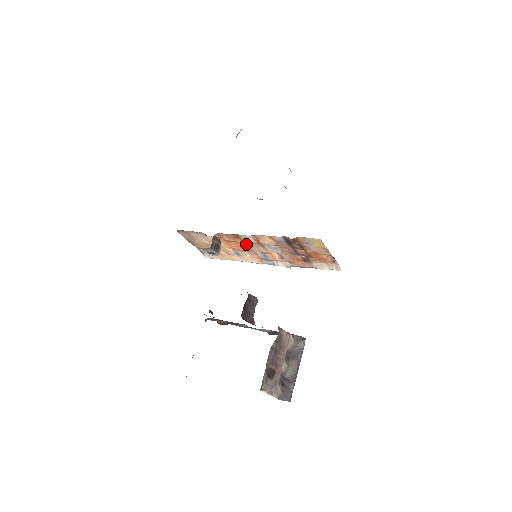
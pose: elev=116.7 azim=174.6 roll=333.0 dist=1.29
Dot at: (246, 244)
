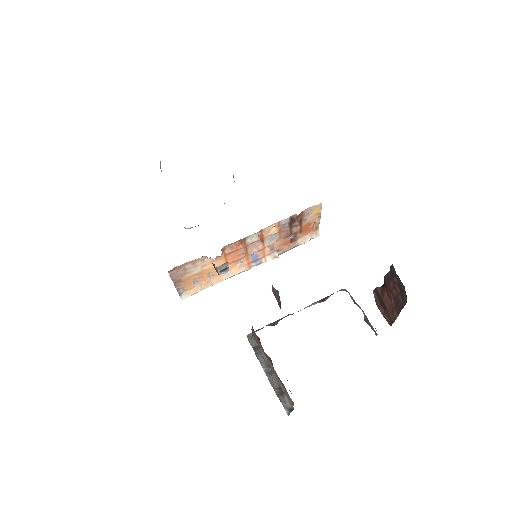
Dot at: (246, 248)
